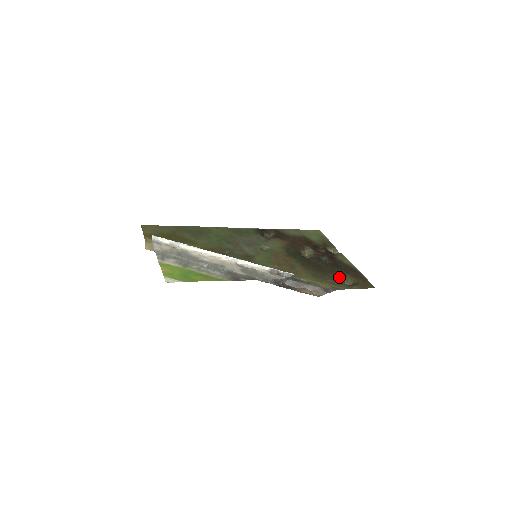
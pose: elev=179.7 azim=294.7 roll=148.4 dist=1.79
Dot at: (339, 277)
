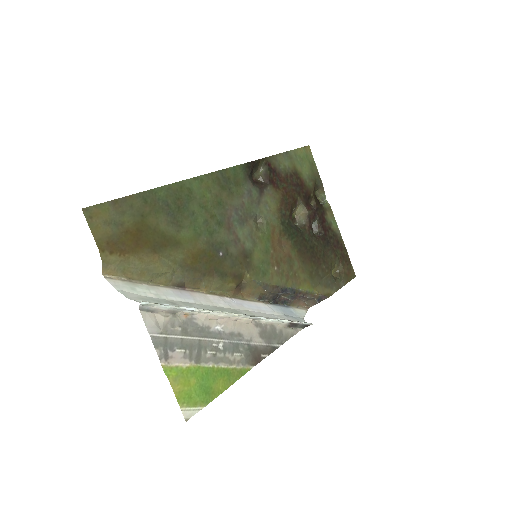
Dot at: (330, 268)
